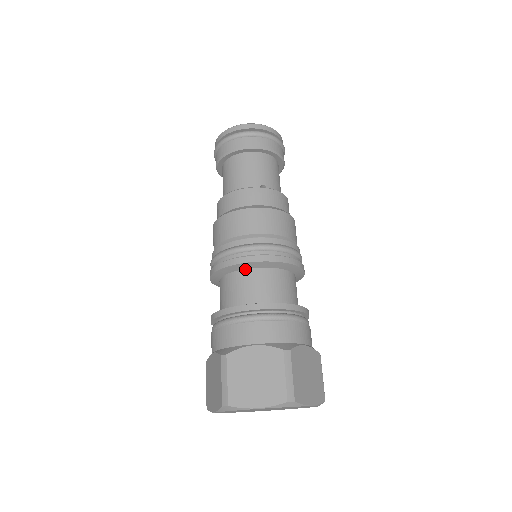
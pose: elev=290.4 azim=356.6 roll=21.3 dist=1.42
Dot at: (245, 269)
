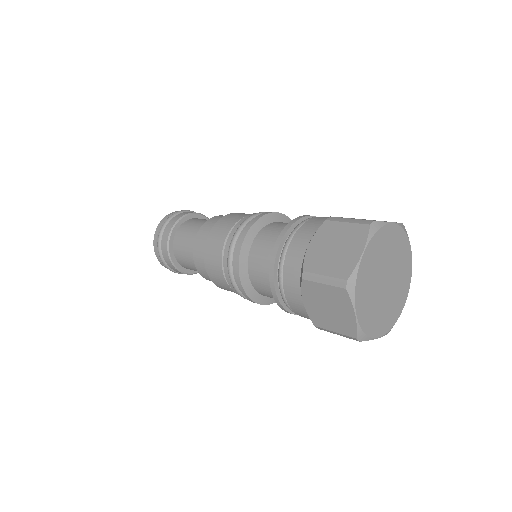
Dot at: (251, 246)
